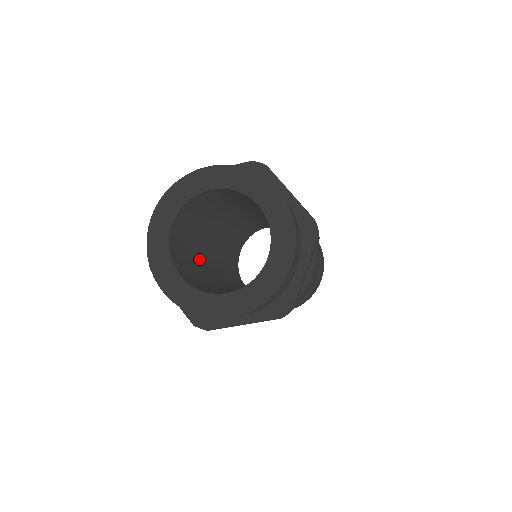
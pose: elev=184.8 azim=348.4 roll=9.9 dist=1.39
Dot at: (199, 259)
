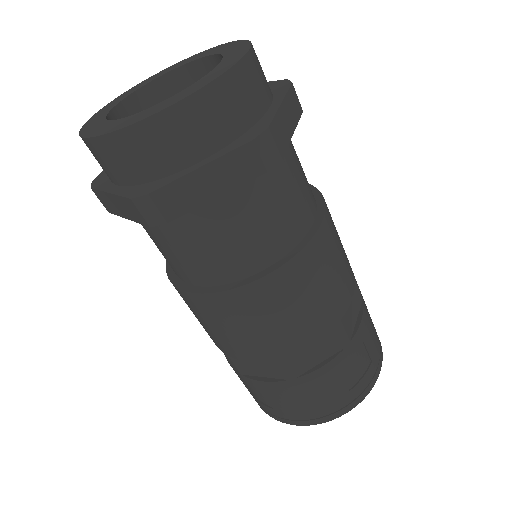
Dot at: occluded
